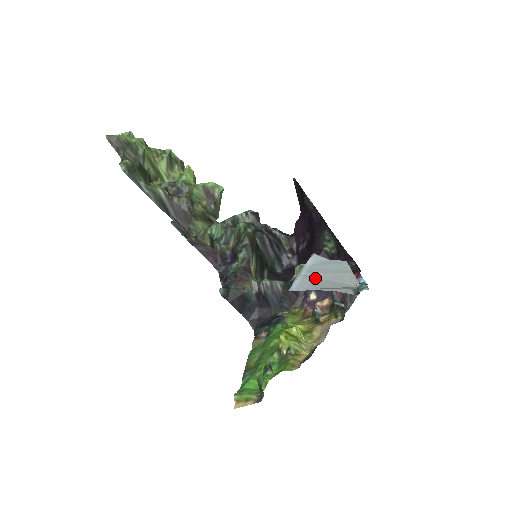
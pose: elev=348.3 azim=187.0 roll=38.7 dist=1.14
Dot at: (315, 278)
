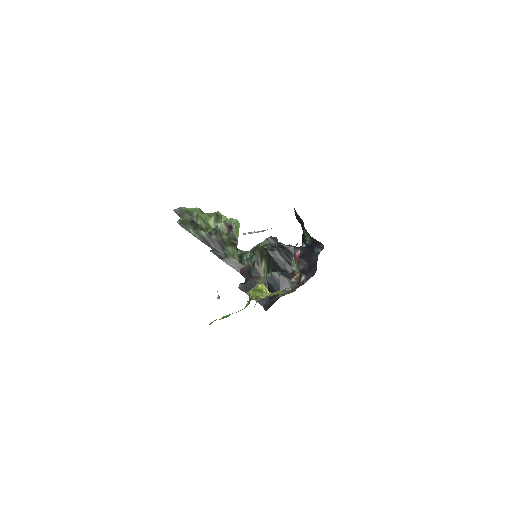
Dot at: occluded
